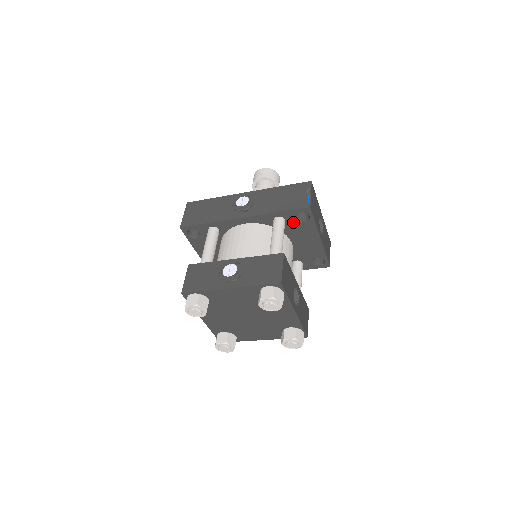
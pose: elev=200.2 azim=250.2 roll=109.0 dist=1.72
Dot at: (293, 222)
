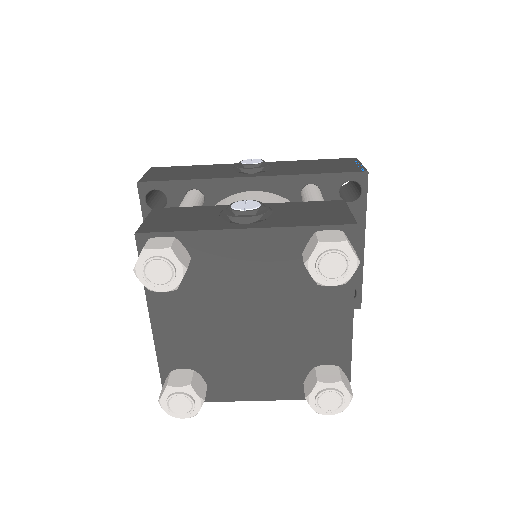
Dot at: occluded
